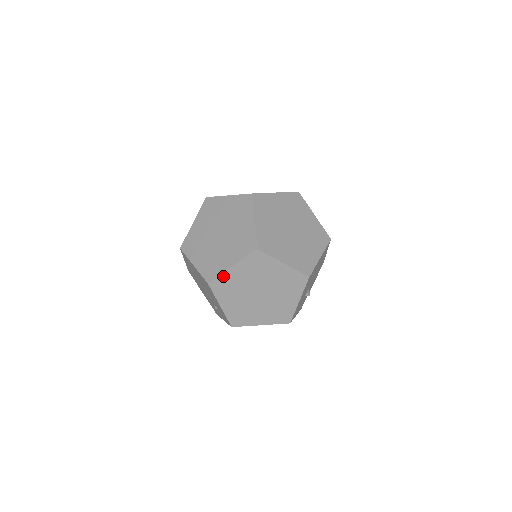
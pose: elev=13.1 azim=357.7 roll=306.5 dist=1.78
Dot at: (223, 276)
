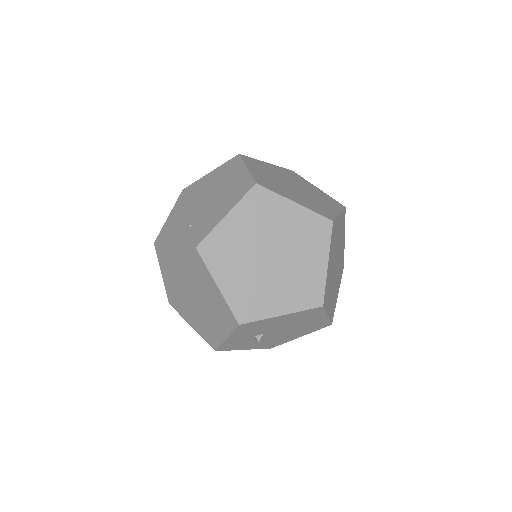
Dot at: (276, 197)
